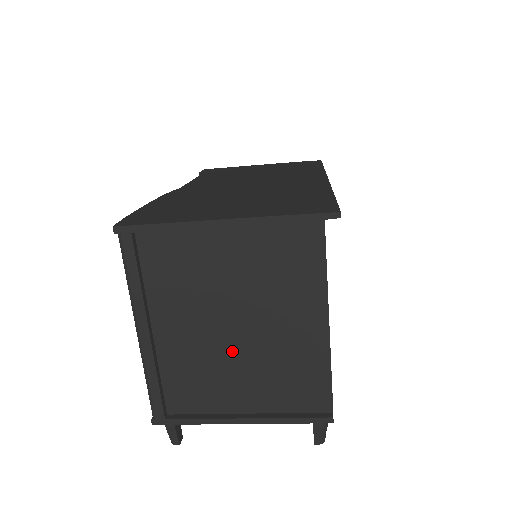
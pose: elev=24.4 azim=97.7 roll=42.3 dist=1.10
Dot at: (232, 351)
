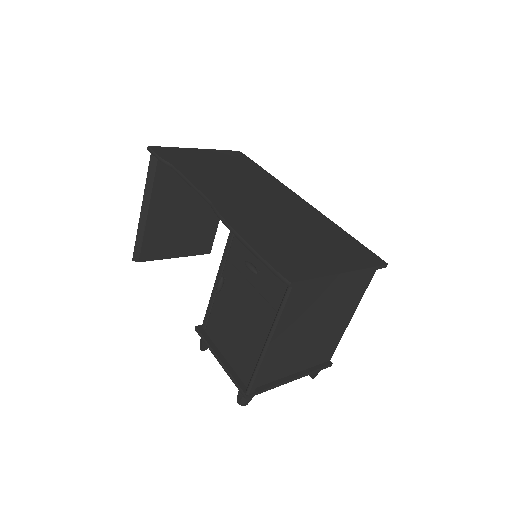
Dot at: (305, 342)
